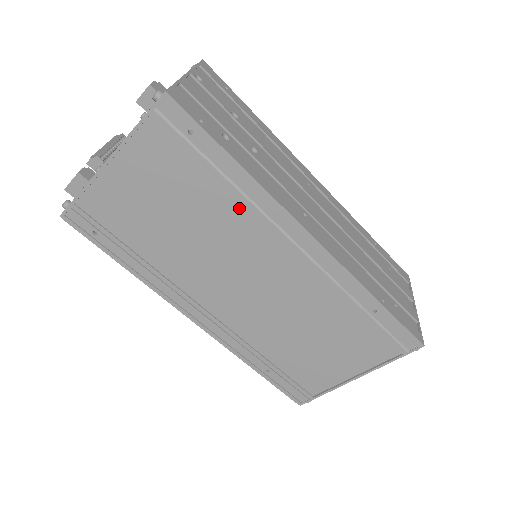
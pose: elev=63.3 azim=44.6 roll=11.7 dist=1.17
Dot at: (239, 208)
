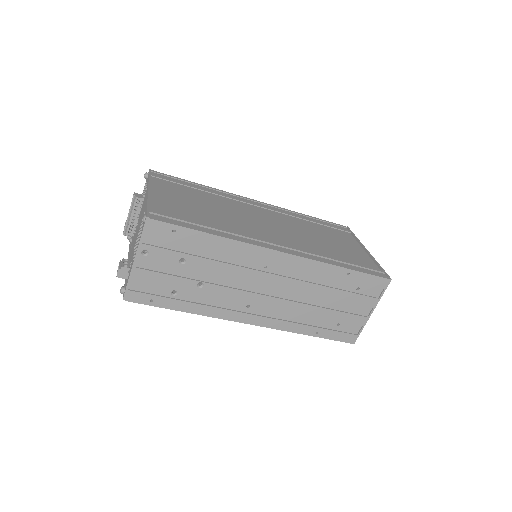
Dot at: occluded
